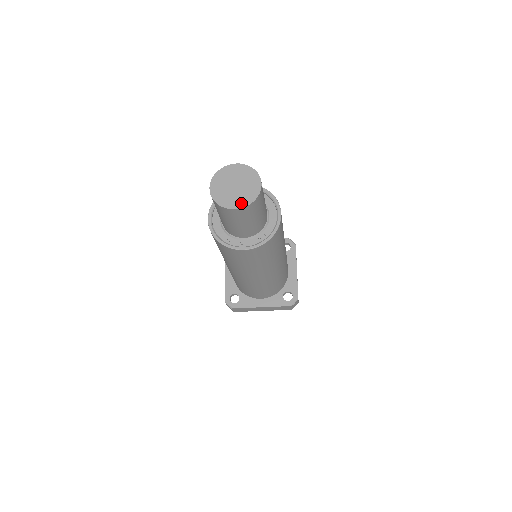
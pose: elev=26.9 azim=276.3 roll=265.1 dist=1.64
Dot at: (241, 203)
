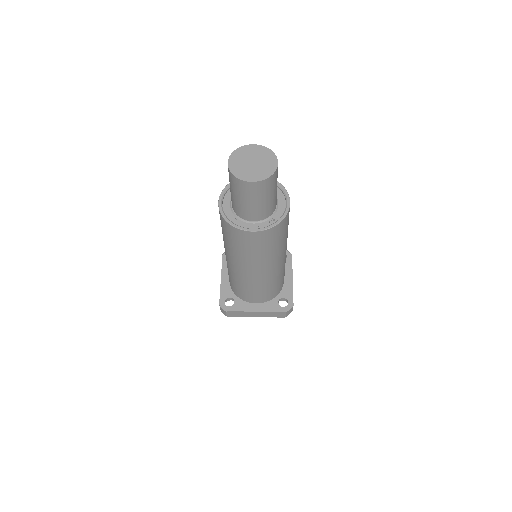
Dot at: (258, 177)
